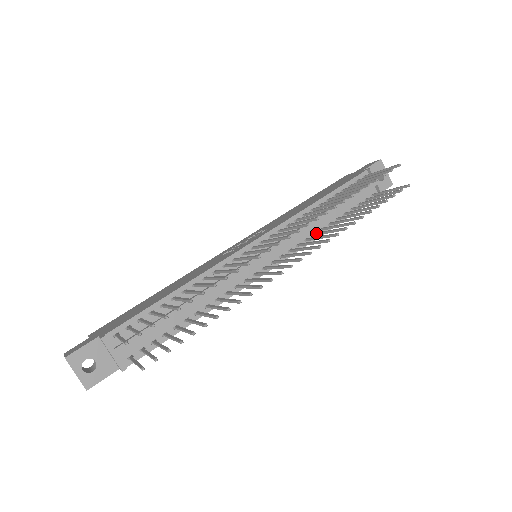
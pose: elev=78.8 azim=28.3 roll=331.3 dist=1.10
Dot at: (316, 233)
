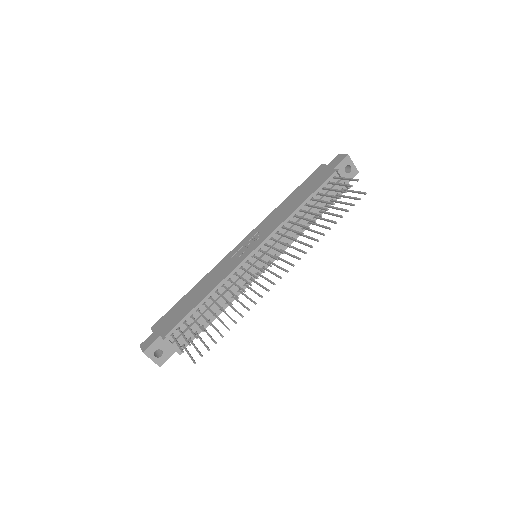
Dot at: (298, 234)
